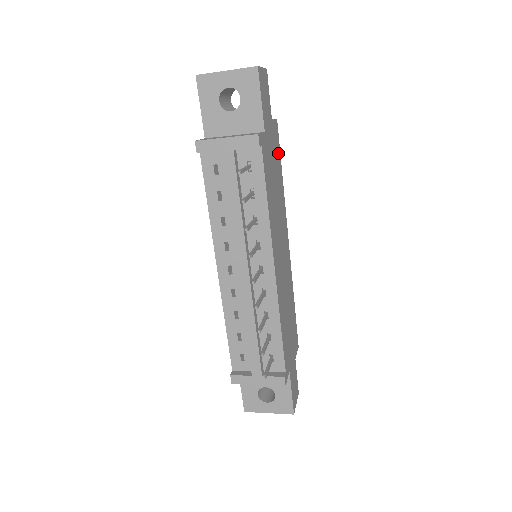
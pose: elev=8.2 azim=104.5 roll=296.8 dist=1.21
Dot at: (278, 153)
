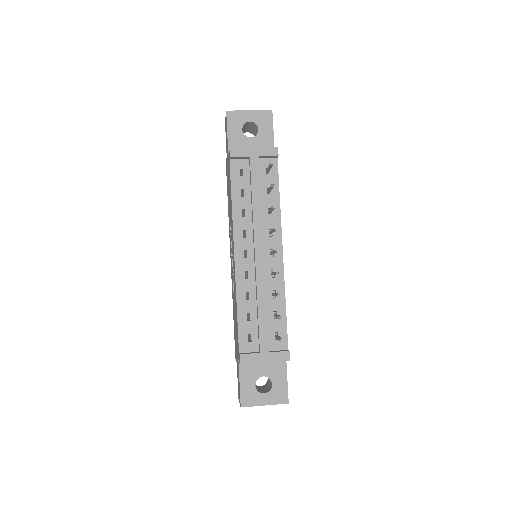
Dot at: occluded
